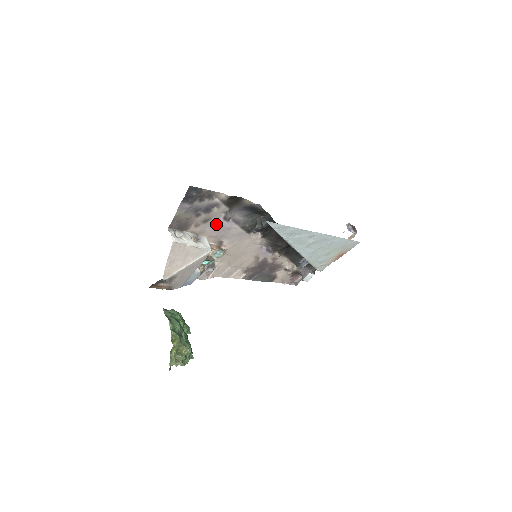
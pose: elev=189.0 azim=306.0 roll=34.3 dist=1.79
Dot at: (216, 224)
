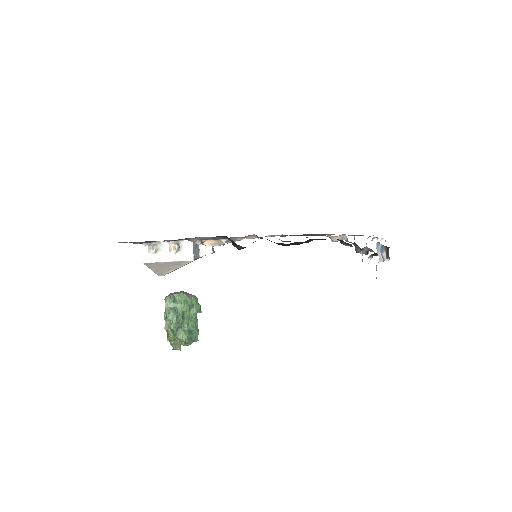
Dot at: occluded
